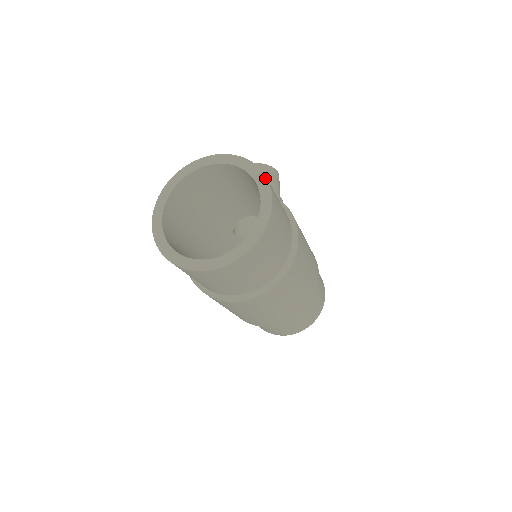
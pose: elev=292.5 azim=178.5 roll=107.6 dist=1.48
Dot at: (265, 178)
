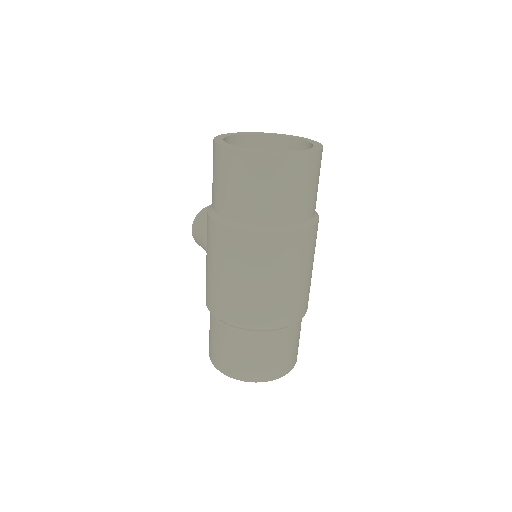
Dot at: (294, 136)
